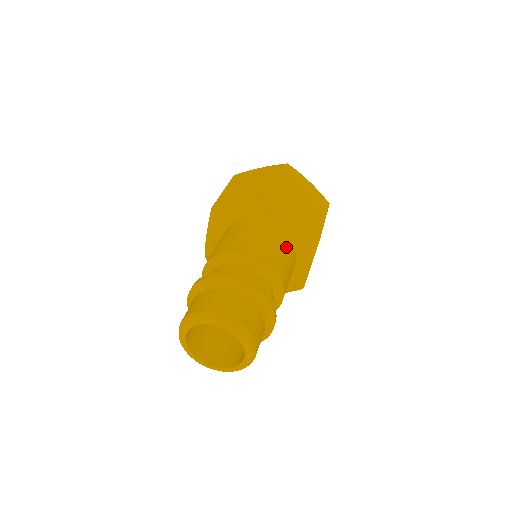
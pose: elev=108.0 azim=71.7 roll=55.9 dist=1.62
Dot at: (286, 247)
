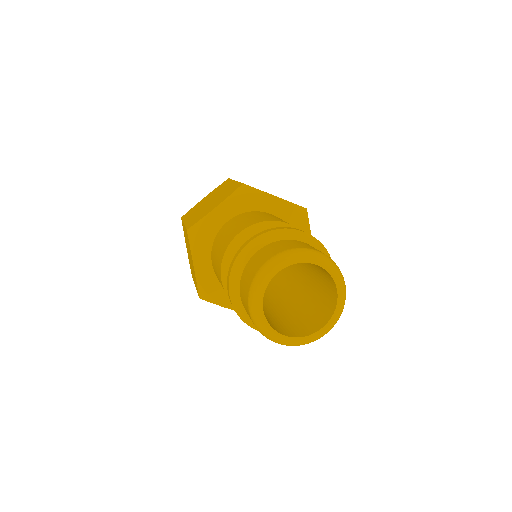
Dot at: occluded
